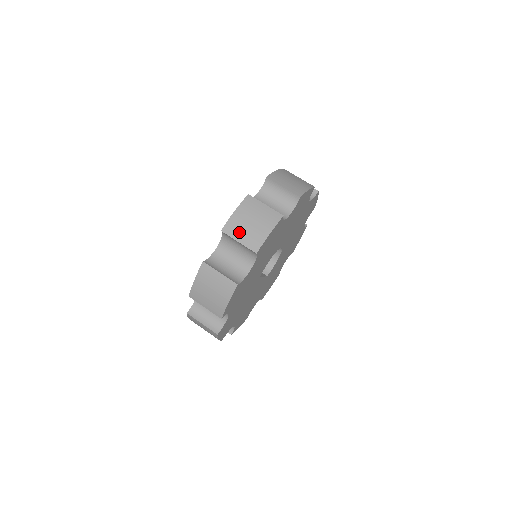
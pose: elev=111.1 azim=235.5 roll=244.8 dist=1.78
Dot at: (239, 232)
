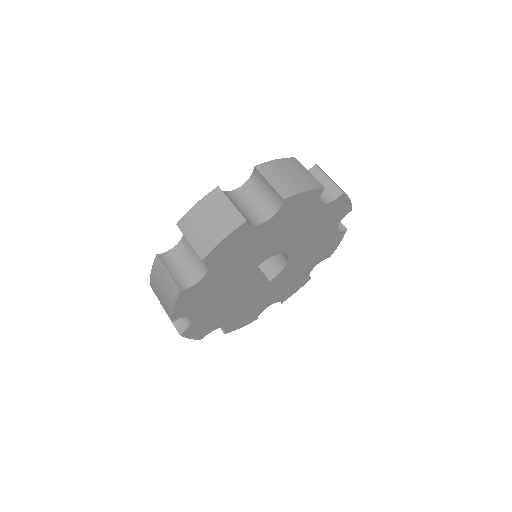
Dot at: (192, 230)
